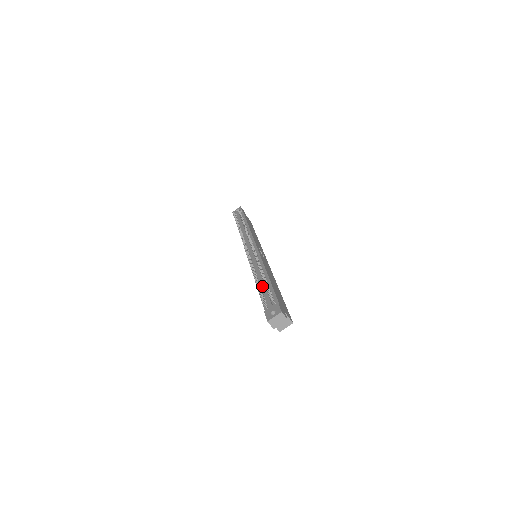
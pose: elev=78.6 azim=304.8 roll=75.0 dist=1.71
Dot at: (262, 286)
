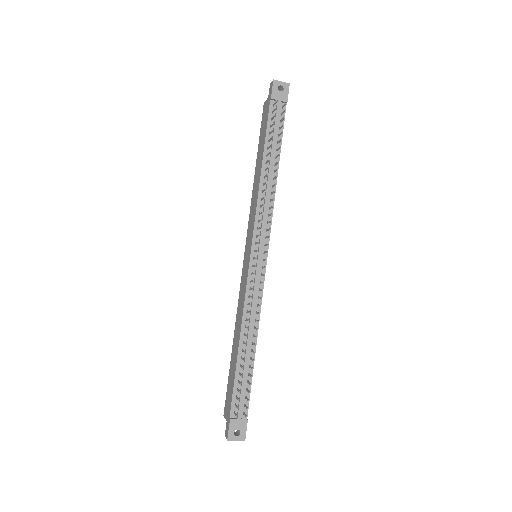
Dot at: (244, 369)
